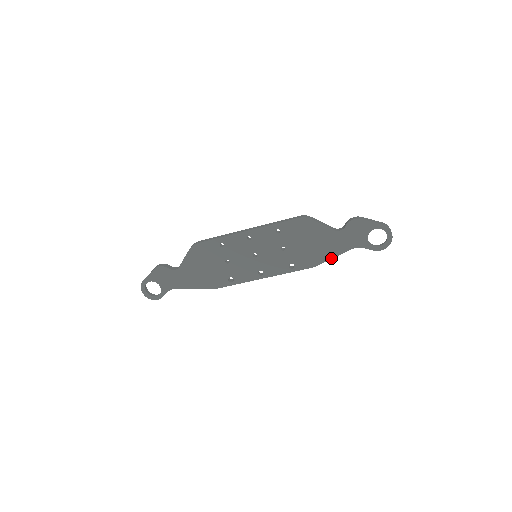
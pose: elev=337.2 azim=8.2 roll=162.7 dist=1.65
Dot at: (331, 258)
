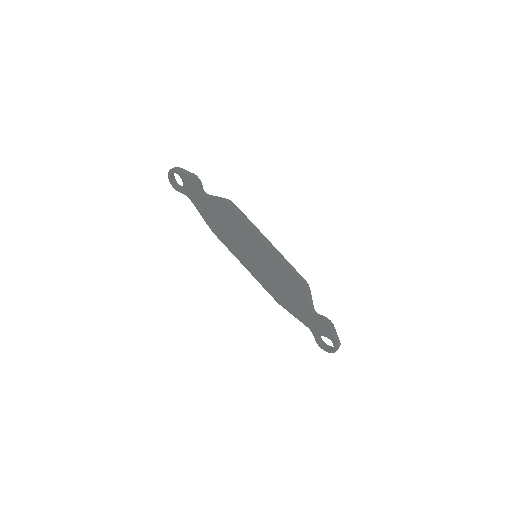
Dot at: (292, 314)
